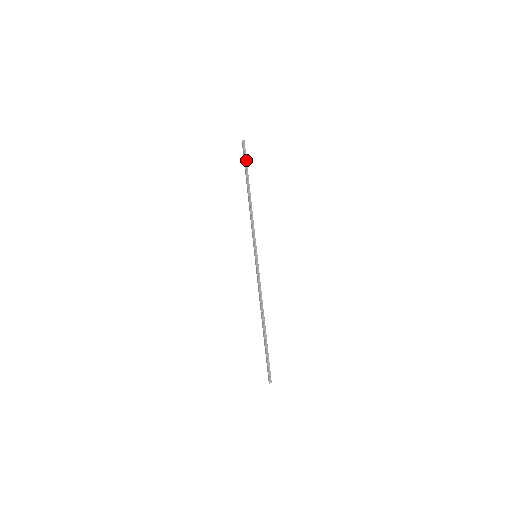
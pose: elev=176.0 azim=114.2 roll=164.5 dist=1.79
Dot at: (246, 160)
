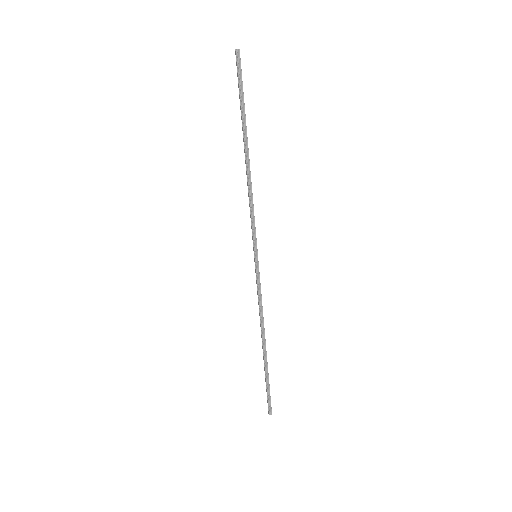
Dot at: (242, 91)
